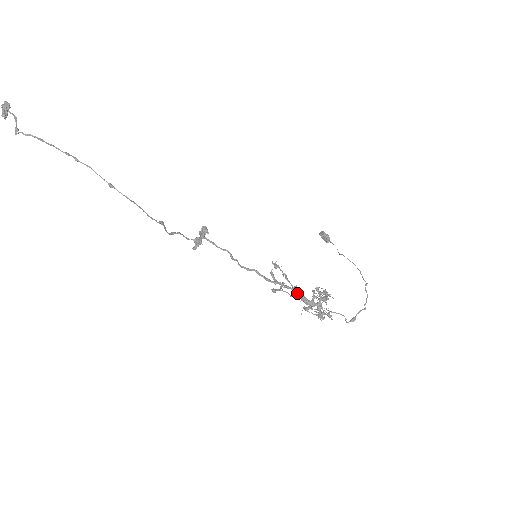
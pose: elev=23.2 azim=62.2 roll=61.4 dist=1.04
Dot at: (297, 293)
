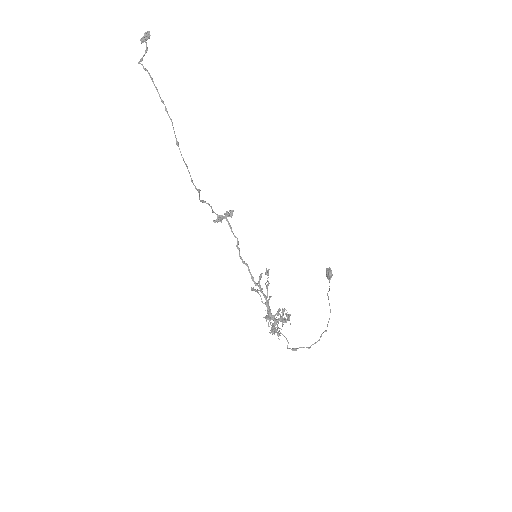
Dot at: (266, 303)
